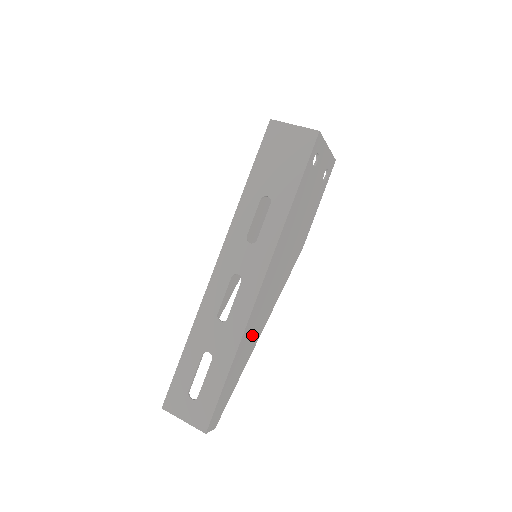
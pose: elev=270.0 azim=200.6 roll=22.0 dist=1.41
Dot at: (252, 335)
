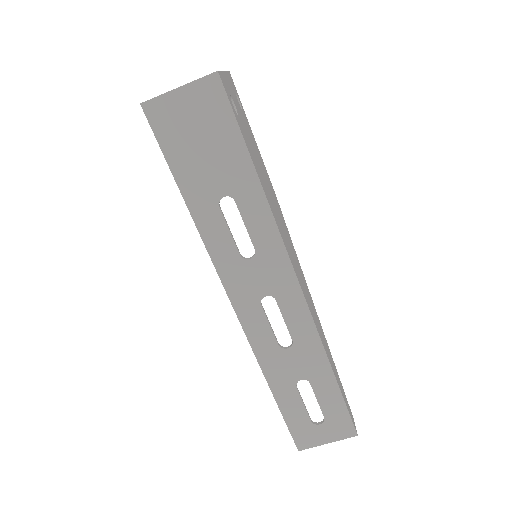
Dot at: (318, 325)
